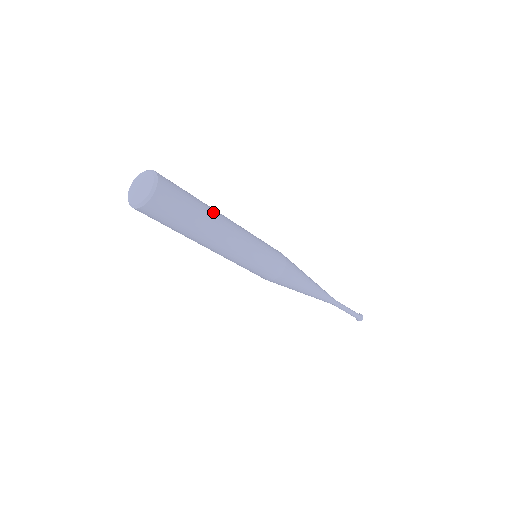
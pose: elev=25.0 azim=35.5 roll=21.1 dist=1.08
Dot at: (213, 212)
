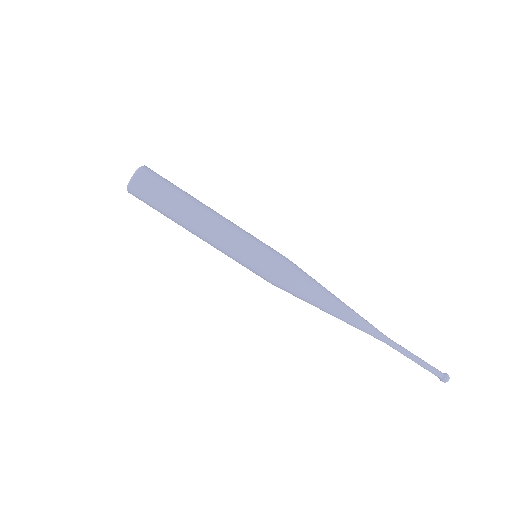
Dot at: occluded
